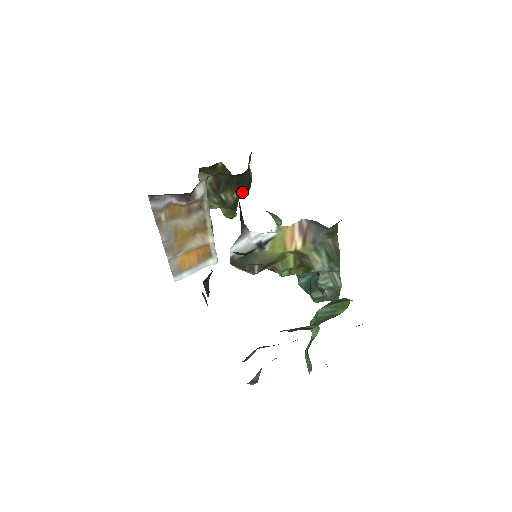
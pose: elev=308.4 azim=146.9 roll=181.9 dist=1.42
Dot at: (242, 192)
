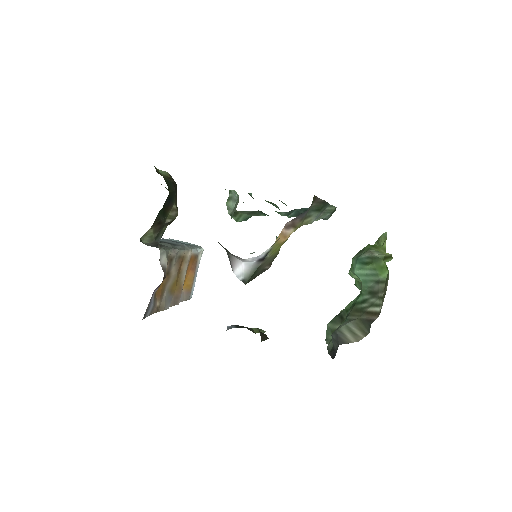
Dot at: (175, 196)
